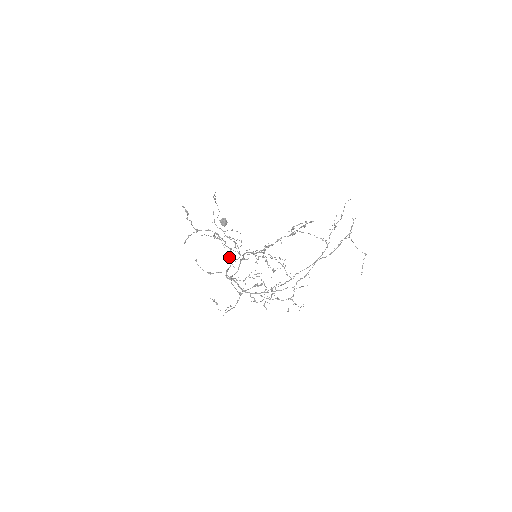
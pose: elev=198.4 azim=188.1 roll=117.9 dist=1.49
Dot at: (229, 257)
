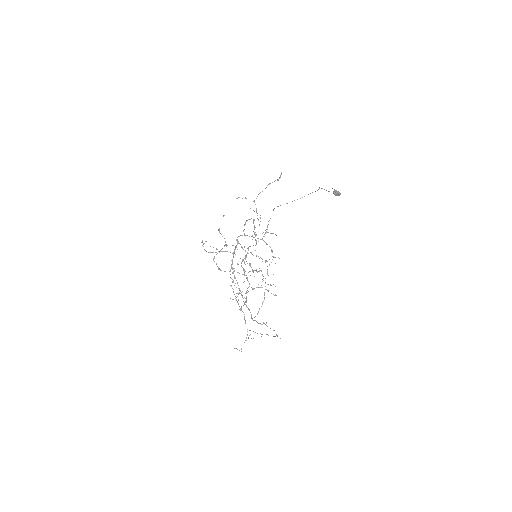
Dot at: (254, 232)
